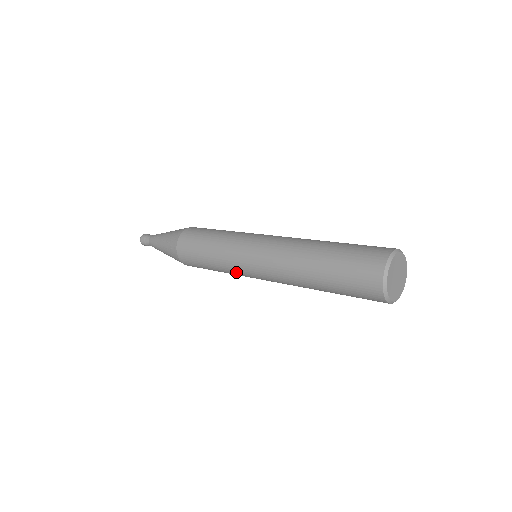
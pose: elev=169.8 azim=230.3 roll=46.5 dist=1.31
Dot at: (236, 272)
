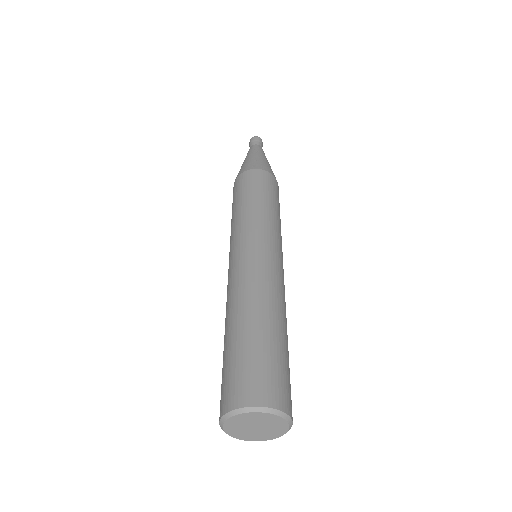
Dot at: occluded
